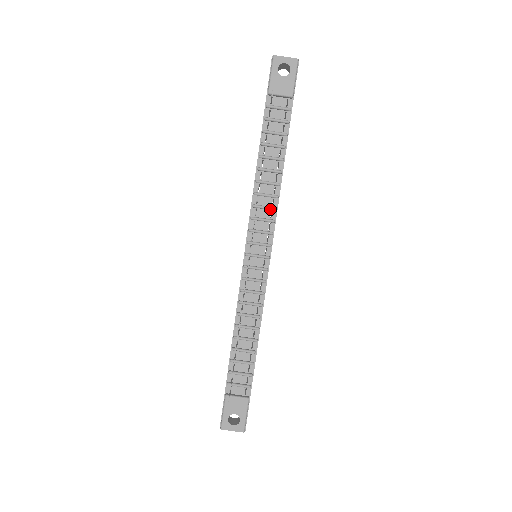
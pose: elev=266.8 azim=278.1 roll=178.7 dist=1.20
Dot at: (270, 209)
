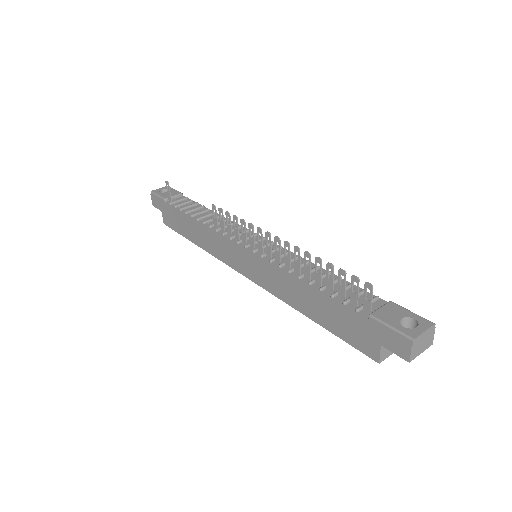
Dot at: (231, 224)
